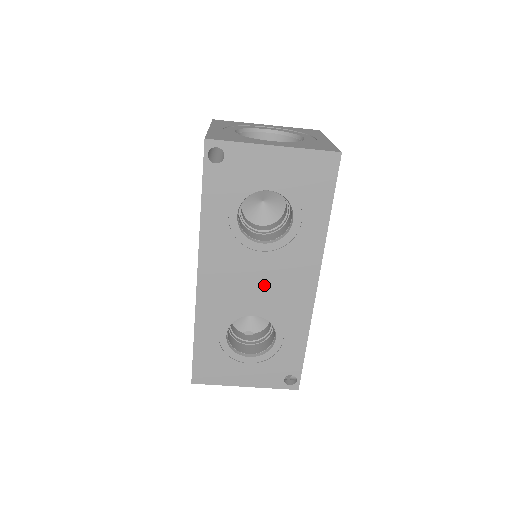
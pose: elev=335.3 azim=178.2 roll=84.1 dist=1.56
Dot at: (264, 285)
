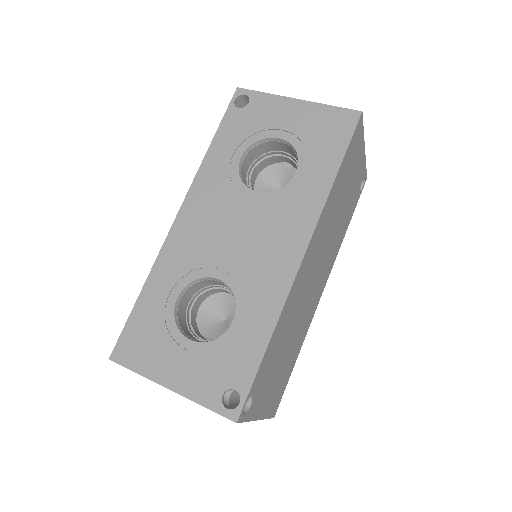
Dot at: (242, 240)
